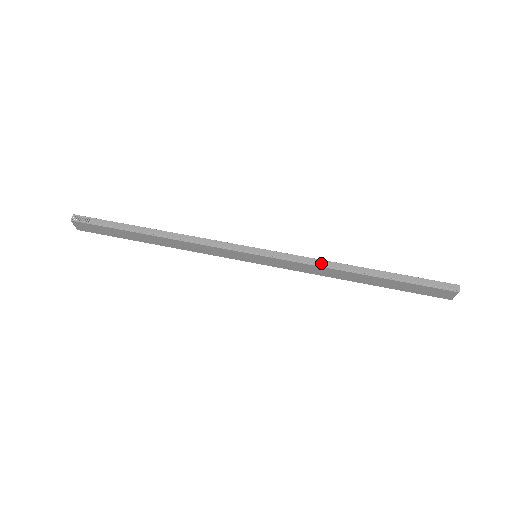
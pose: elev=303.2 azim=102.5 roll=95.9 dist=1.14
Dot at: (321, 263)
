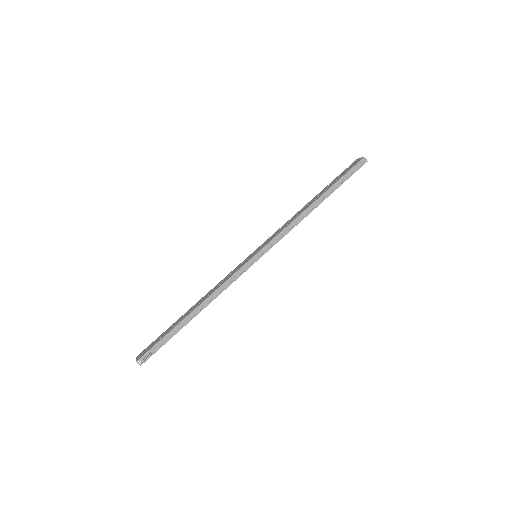
Dot at: (295, 223)
